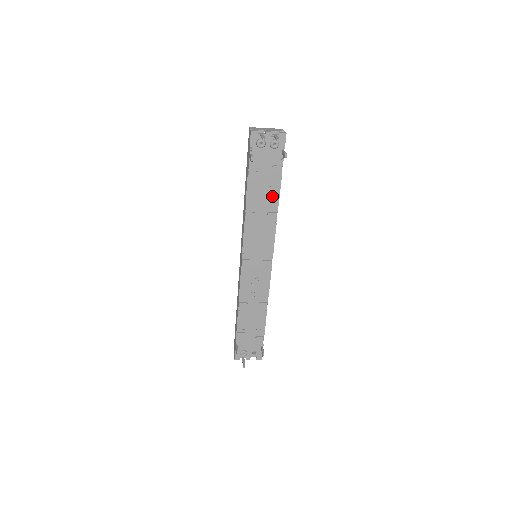
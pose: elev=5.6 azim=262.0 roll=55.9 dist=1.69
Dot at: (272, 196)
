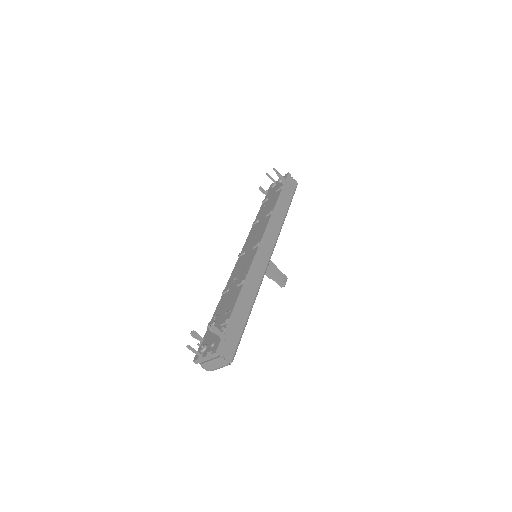
Dot at: (272, 205)
